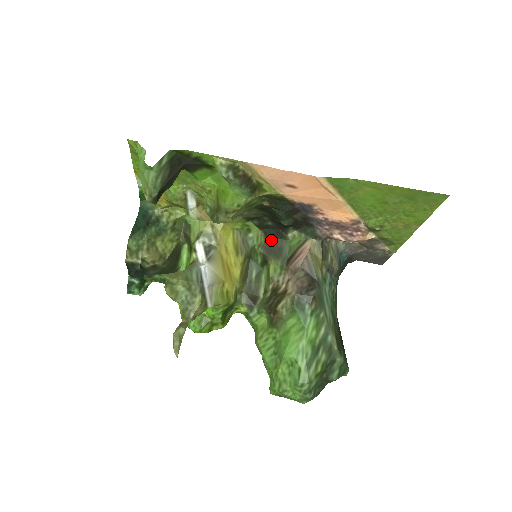
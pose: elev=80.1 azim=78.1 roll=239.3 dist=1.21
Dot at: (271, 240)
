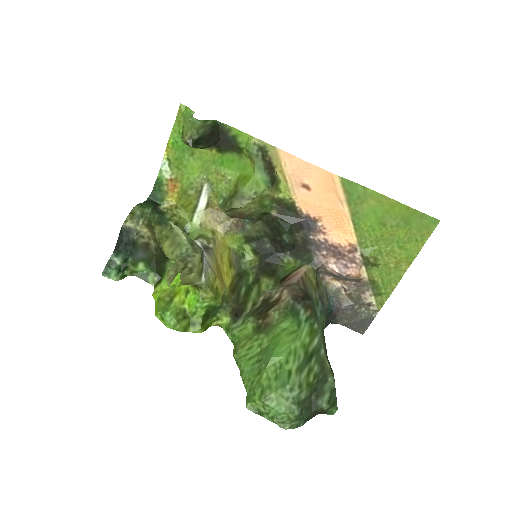
Dot at: (266, 263)
